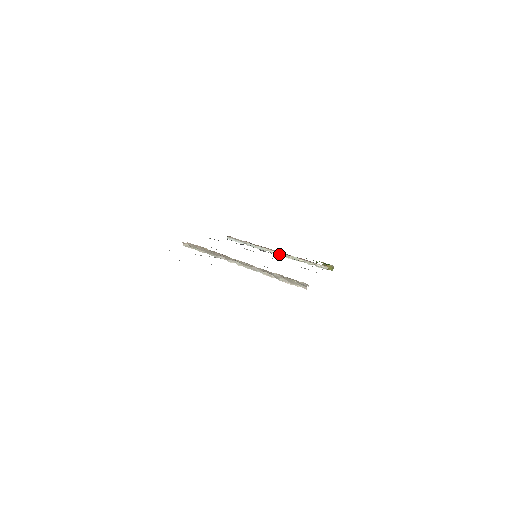
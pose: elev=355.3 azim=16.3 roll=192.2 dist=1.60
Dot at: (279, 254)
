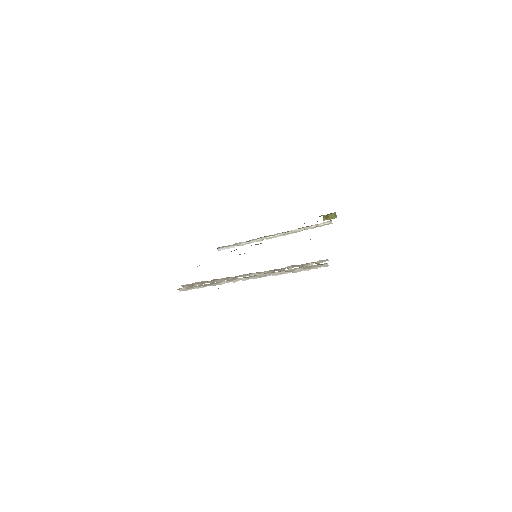
Dot at: (276, 236)
